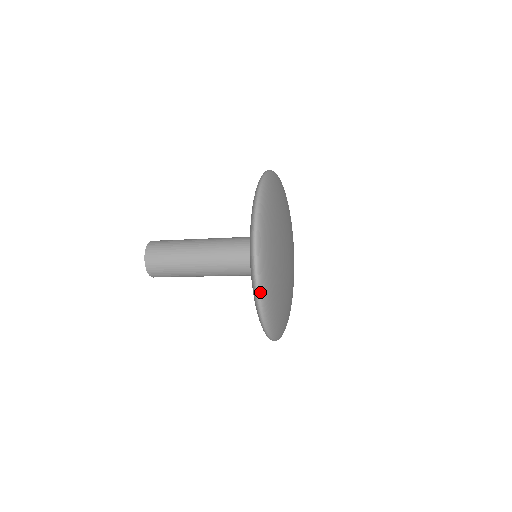
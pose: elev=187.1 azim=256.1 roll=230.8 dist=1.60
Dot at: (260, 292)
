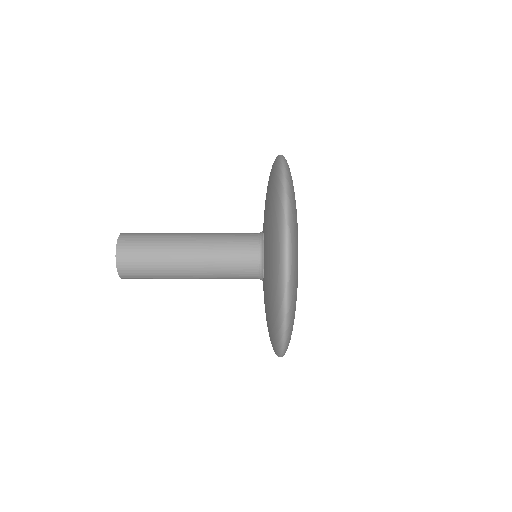
Dot at: (289, 211)
